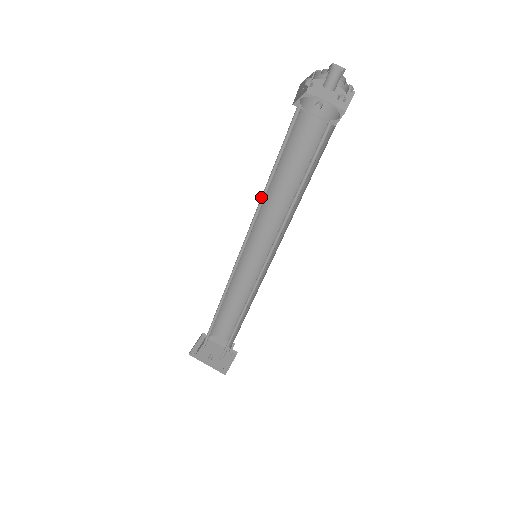
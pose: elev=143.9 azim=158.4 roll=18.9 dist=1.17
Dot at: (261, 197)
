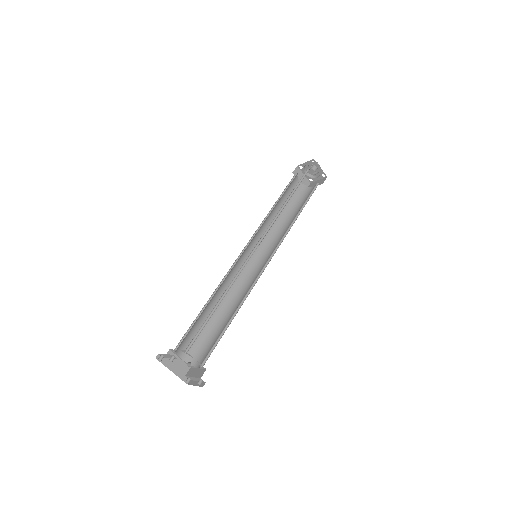
Dot at: occluded
